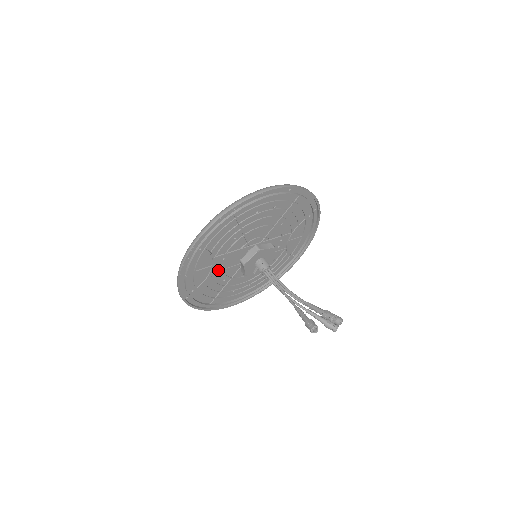
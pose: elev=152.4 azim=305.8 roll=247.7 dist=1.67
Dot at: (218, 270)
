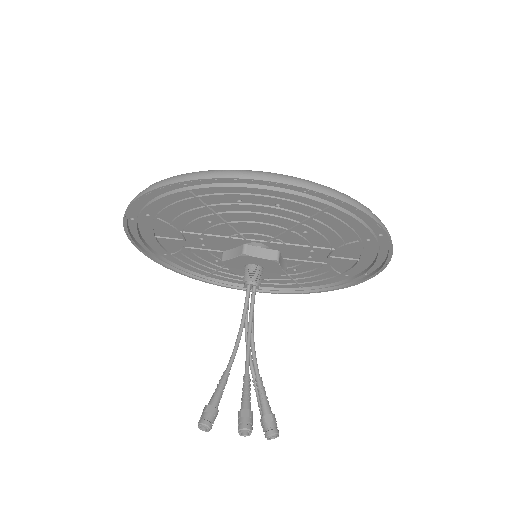
Dot at: (199, 247)
